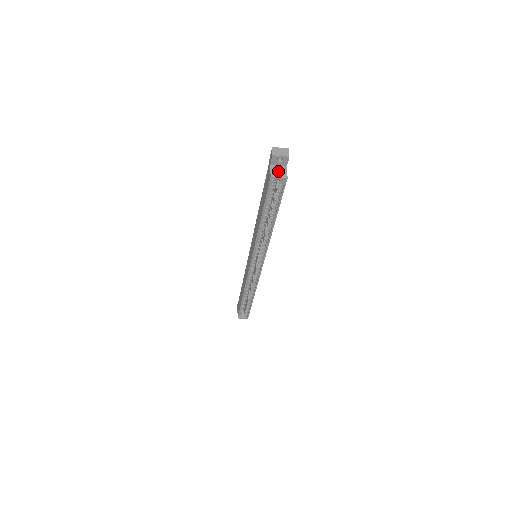
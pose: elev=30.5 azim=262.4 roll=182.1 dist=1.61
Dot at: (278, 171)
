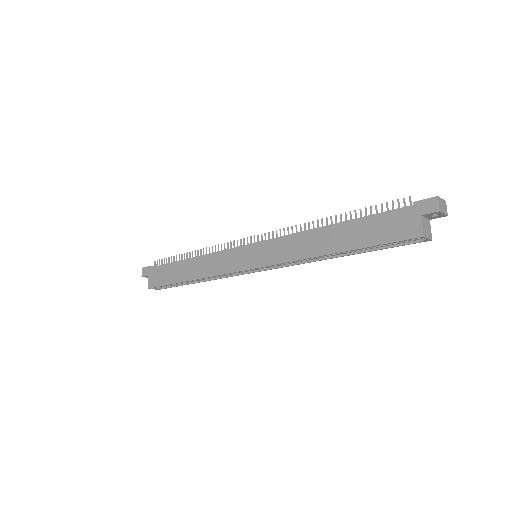
Dot at: (427, 227)
